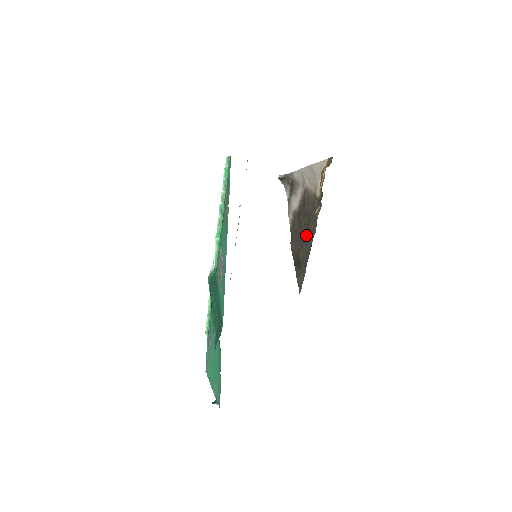
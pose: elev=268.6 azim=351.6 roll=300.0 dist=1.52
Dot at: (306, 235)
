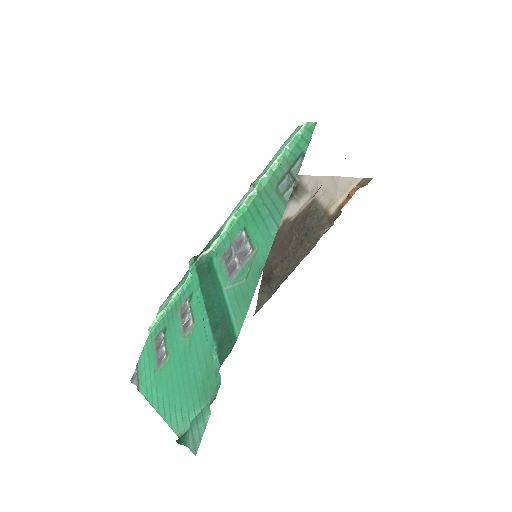
Dot at: (294, 251)
